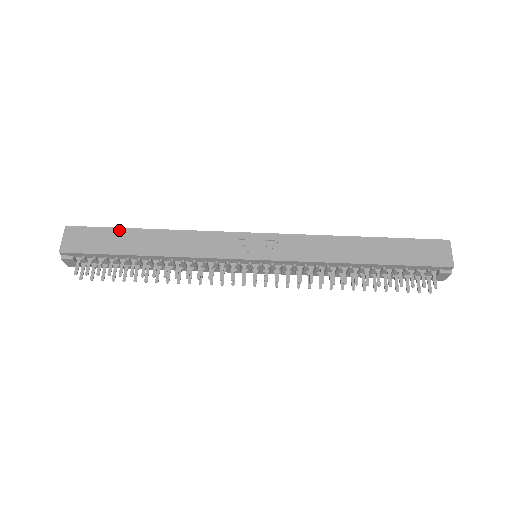
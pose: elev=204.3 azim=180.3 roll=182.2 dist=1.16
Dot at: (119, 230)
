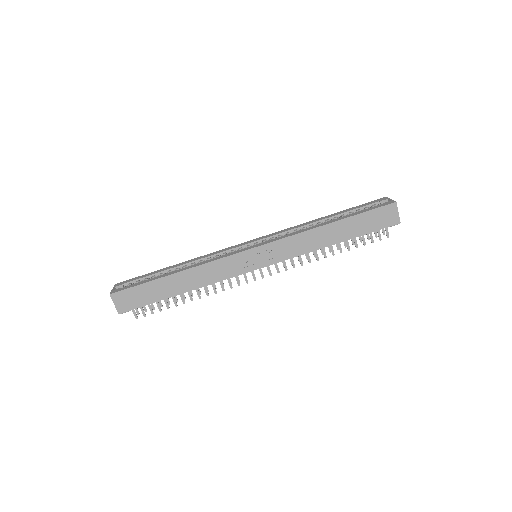
Dot at: (151, 283)
